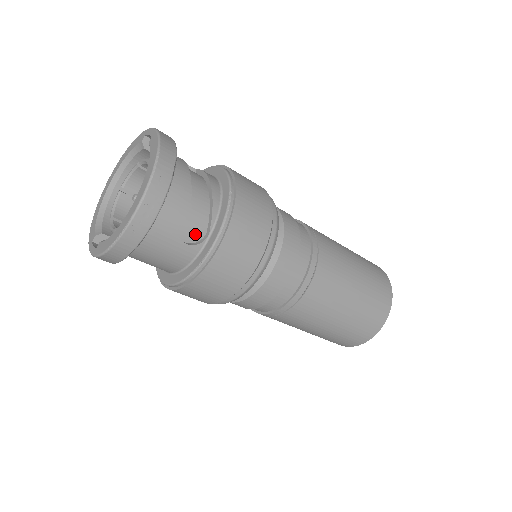
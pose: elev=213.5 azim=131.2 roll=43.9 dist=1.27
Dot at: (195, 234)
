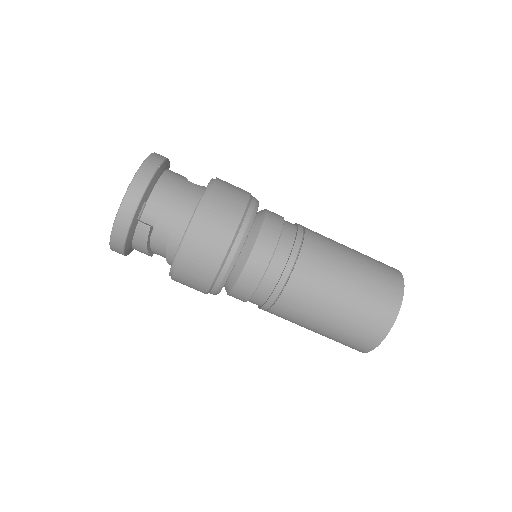
Dot at: occluded
